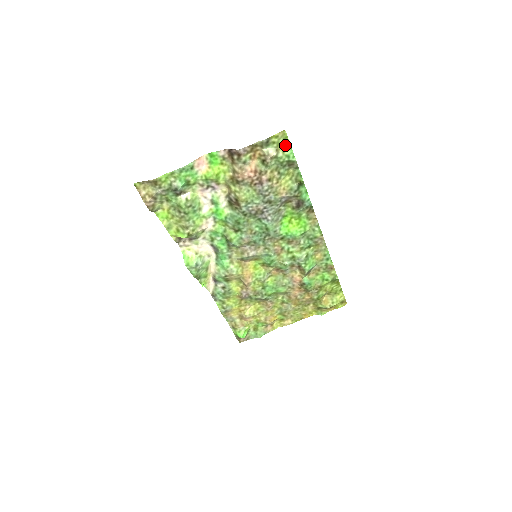
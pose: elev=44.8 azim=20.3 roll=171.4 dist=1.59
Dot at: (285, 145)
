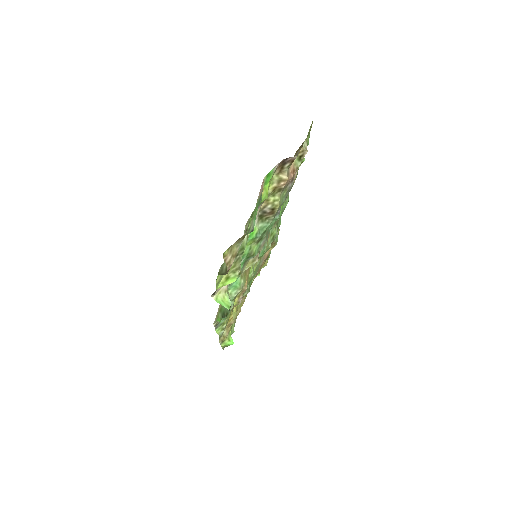
Dot at: occluded
